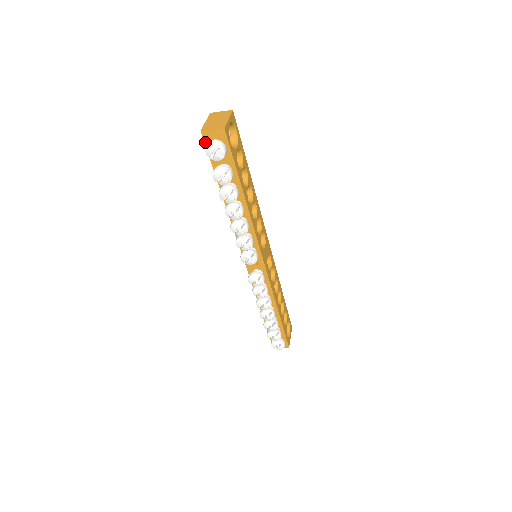
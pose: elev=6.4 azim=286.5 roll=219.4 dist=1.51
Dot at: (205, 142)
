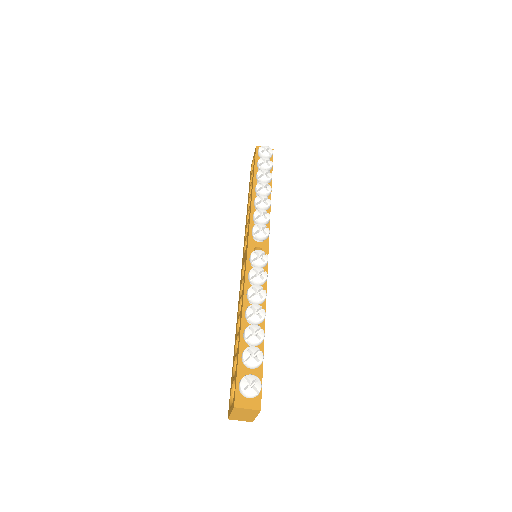
Dot at: (256, 152)
